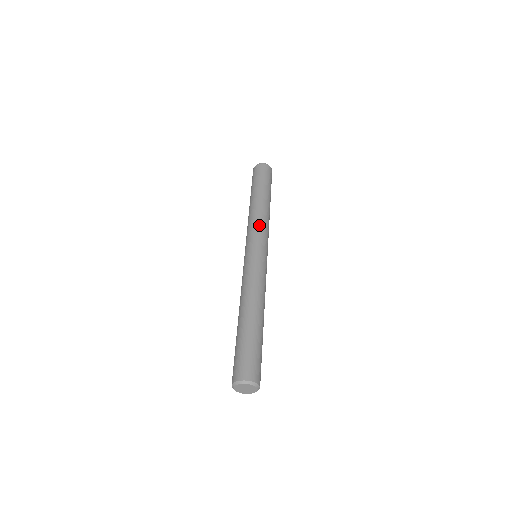
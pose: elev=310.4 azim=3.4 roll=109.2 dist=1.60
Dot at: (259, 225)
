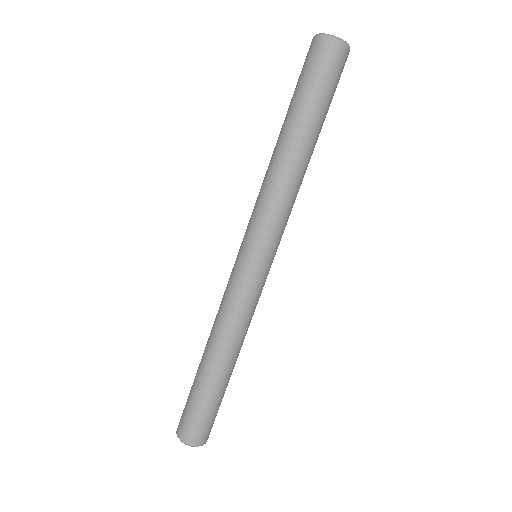
Dot at: (272, 211)
